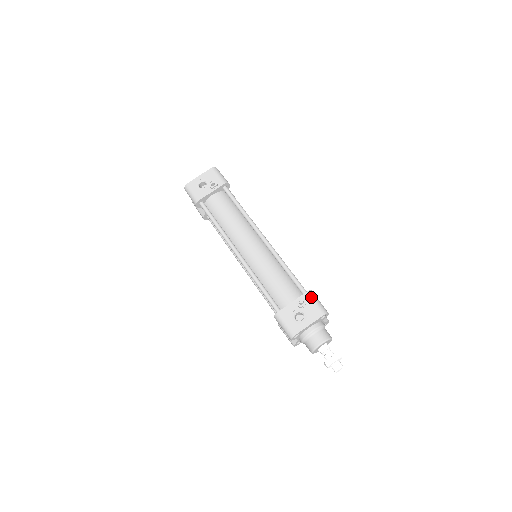
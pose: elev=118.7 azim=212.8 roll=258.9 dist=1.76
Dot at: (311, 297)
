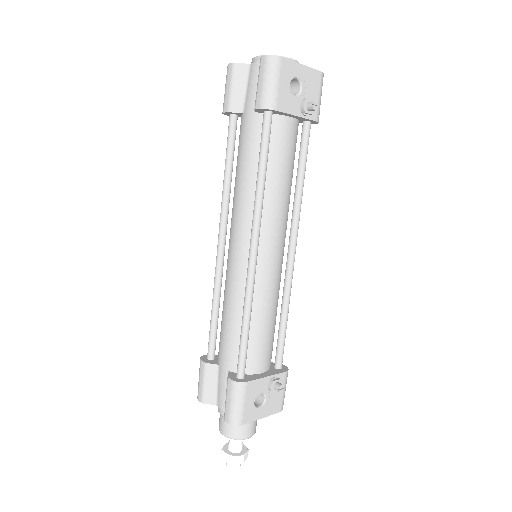
Dot at: (286, 381)
